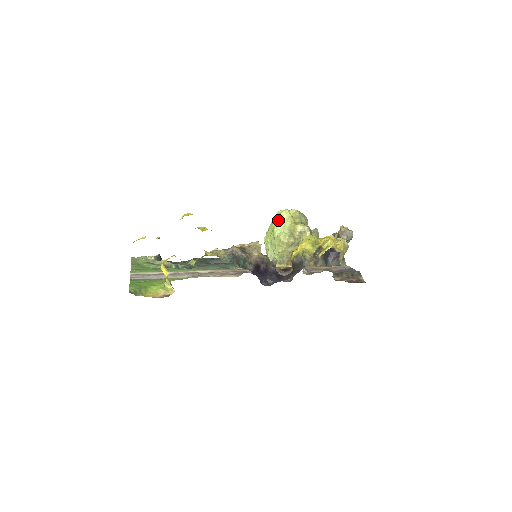
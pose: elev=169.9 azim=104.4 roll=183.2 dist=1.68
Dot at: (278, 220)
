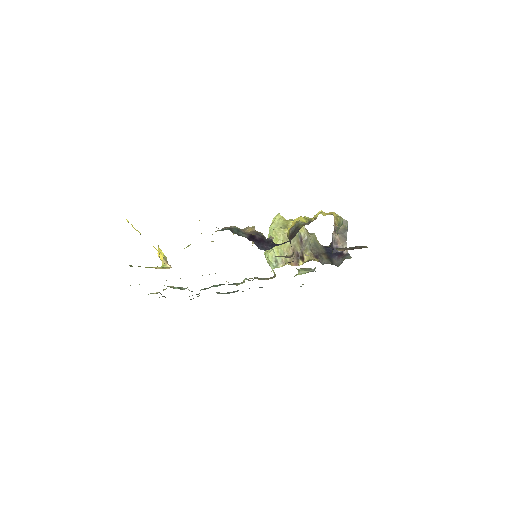
Dot at: (271, 223)
